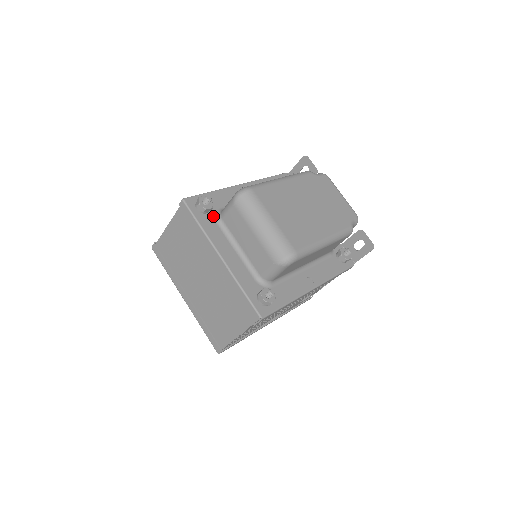
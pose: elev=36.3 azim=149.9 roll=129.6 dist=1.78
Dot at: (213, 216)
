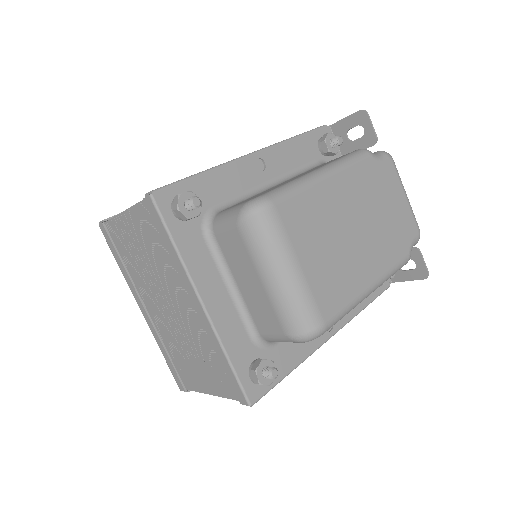
Dot at: (199, 224)
